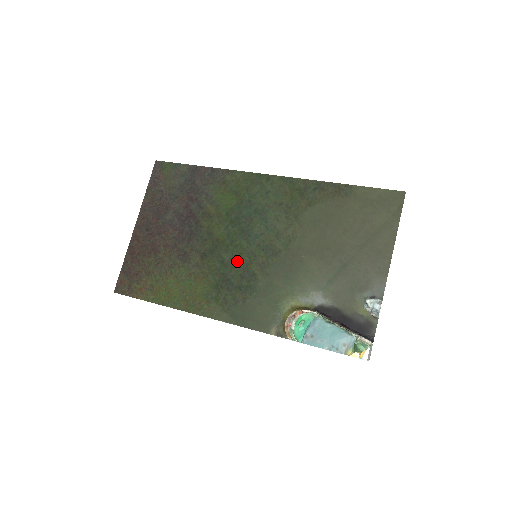
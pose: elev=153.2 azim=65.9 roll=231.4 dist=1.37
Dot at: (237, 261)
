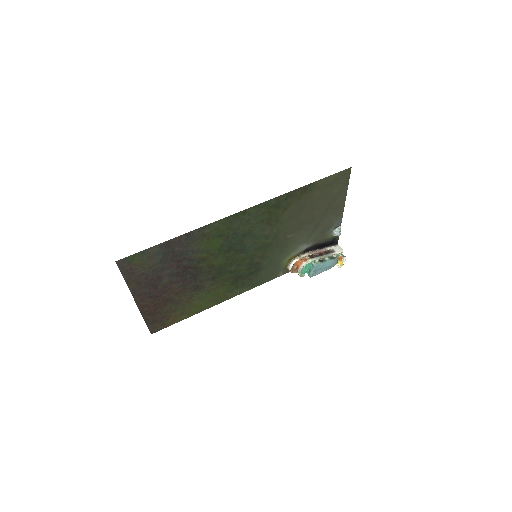
Dot at: (242, 265)
